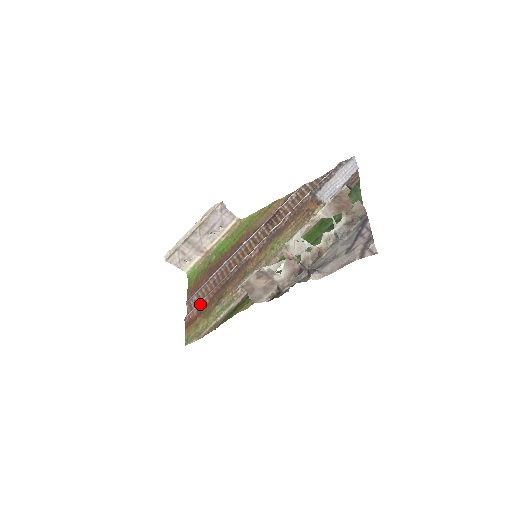
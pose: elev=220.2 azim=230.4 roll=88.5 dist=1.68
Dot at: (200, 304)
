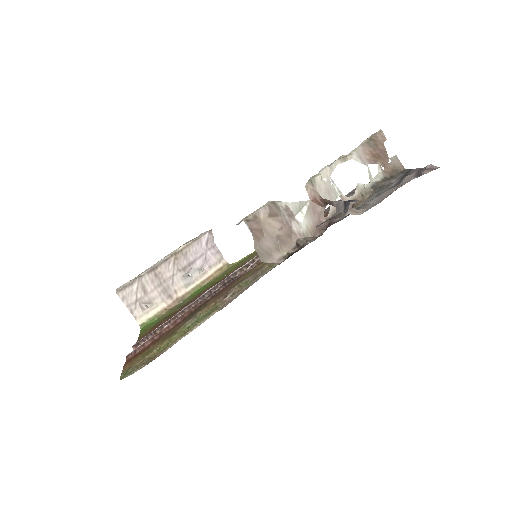
Dot at: (158, 333)
